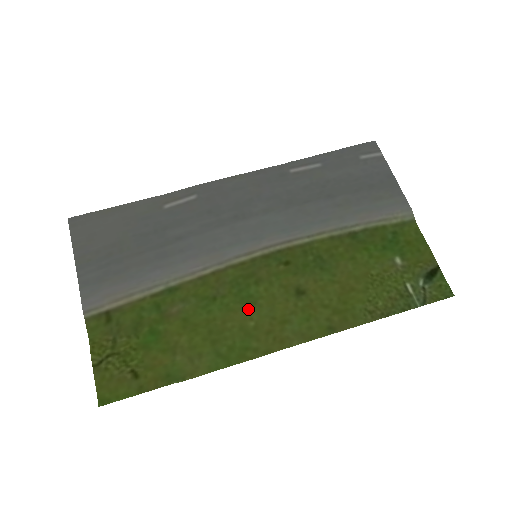
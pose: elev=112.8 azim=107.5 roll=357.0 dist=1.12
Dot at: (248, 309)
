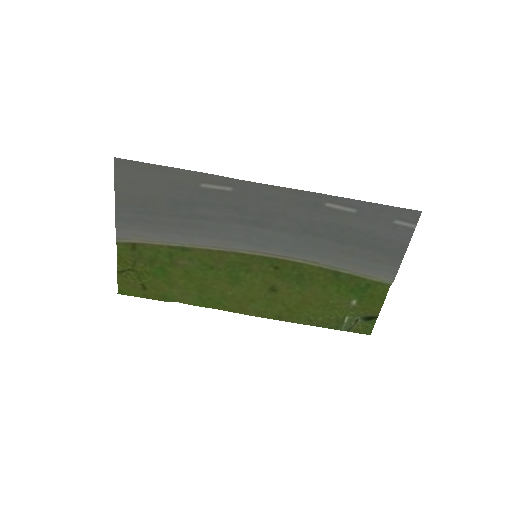
Dot at: (232, 284)
